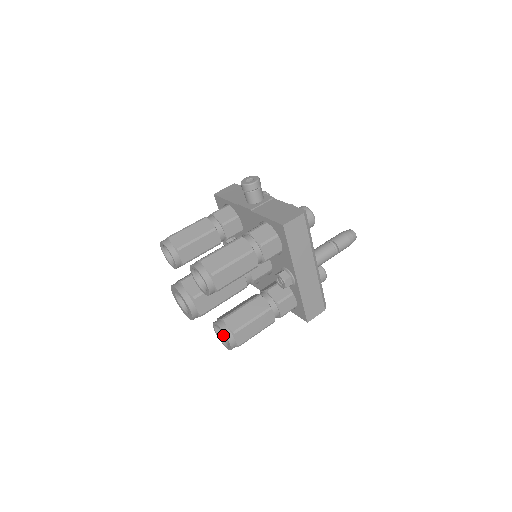
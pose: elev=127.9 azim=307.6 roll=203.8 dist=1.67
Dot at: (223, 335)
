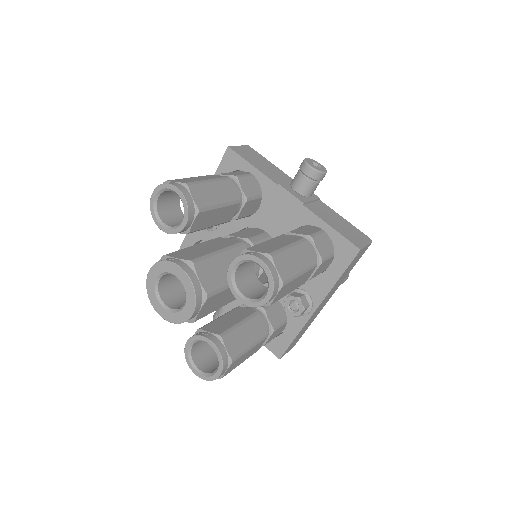
Dot at: (194, 353)
